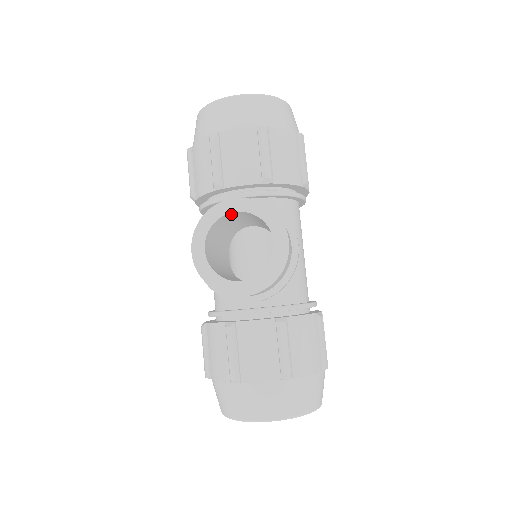
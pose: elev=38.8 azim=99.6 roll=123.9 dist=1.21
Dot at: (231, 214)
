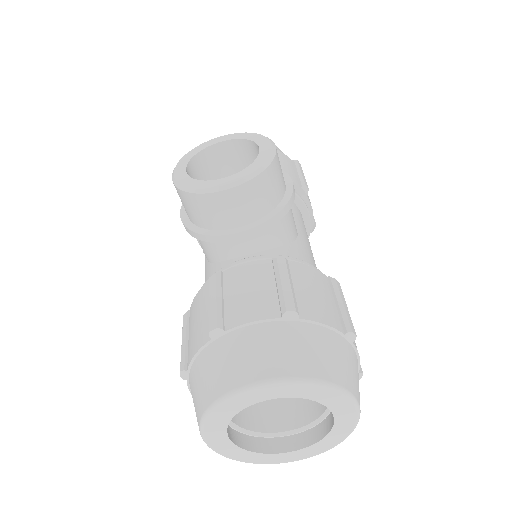
Dot at: (218, 150)
